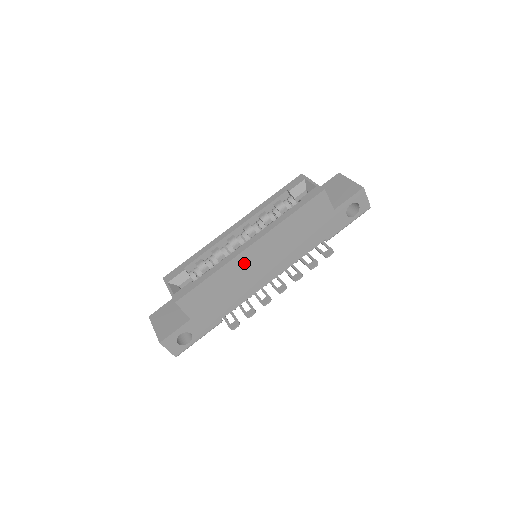
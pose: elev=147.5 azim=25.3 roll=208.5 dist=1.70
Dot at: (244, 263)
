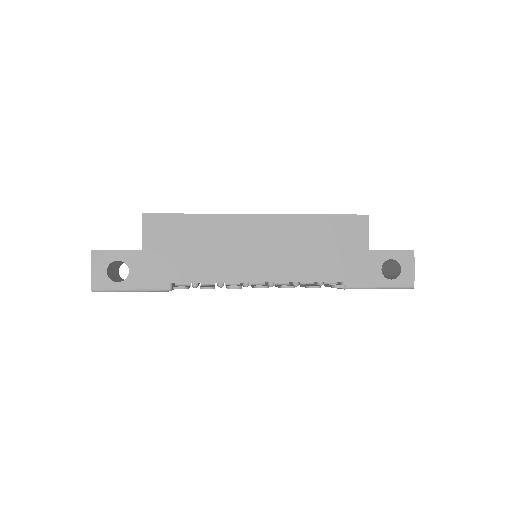
Dot at: (239, 230)
